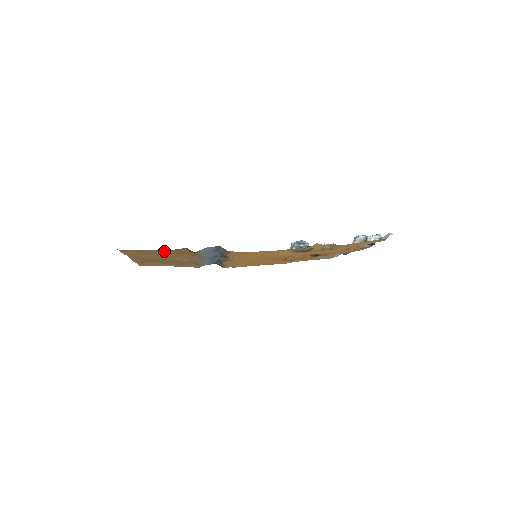
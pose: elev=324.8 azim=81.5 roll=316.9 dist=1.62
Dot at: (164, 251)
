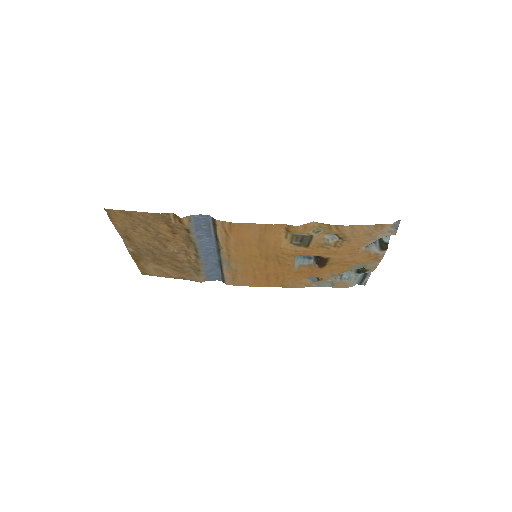
Dot at: (152, 220)
